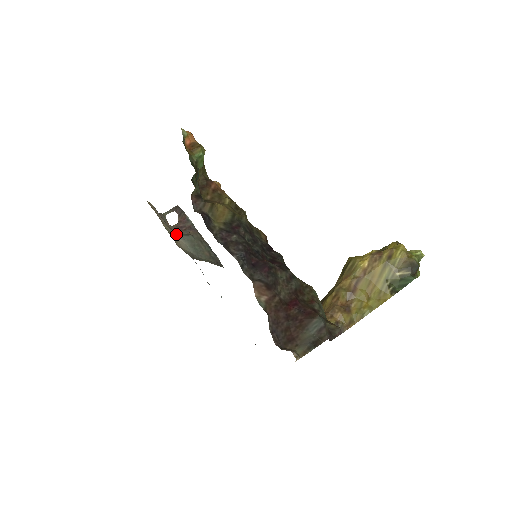
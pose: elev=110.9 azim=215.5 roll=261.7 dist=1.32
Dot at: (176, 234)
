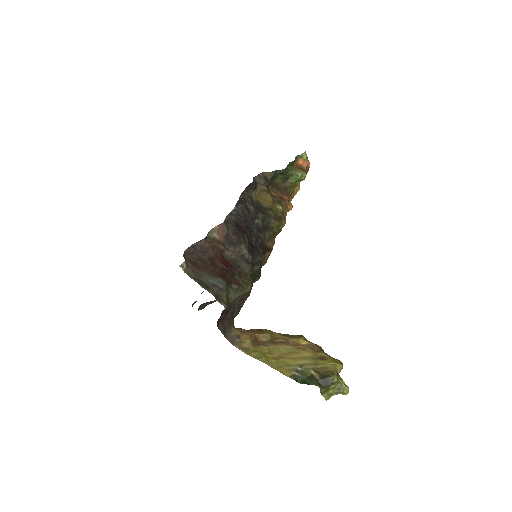
Dot at: occluded
